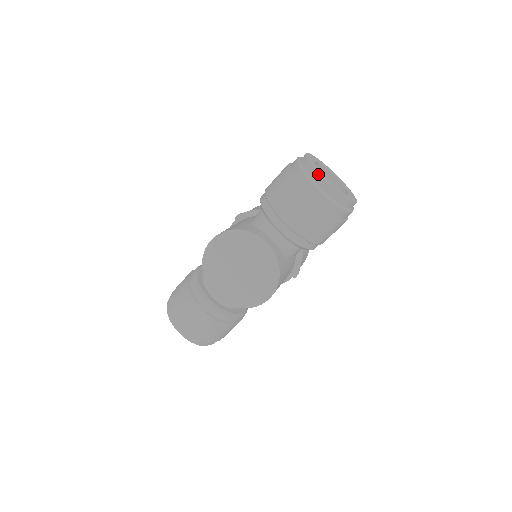
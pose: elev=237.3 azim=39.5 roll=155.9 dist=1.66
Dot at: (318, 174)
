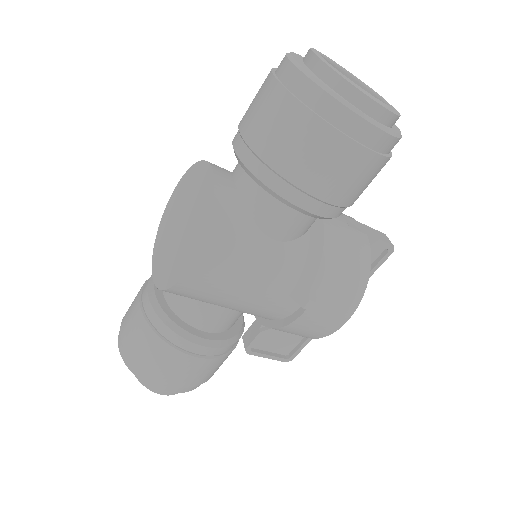
Dot at: (309, 51)
